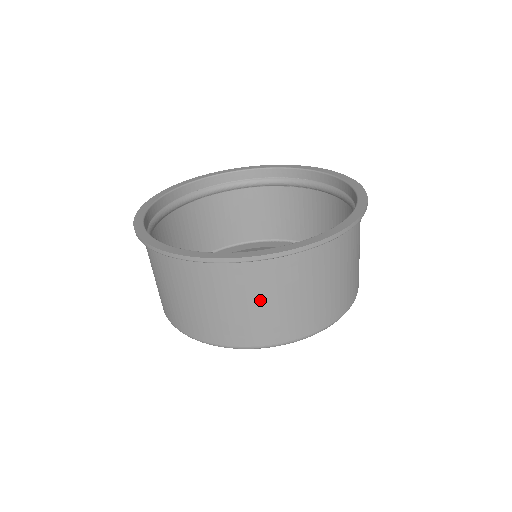
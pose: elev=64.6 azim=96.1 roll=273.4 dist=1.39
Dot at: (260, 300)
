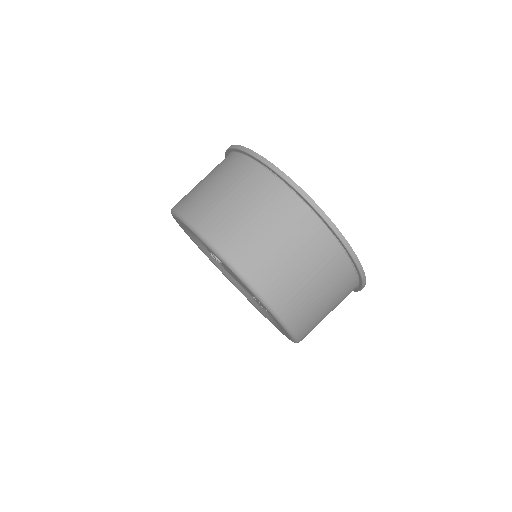
Dot at: (298, 256)
